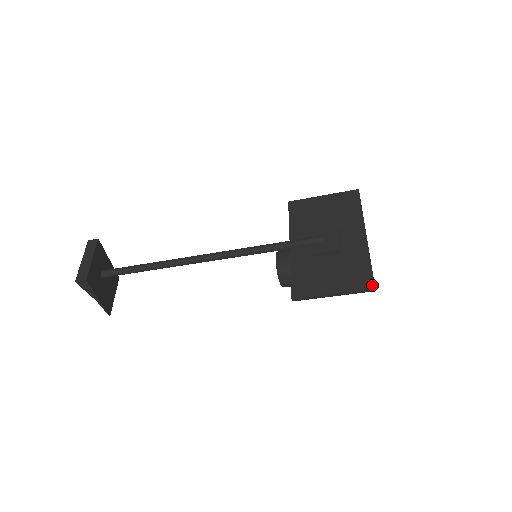
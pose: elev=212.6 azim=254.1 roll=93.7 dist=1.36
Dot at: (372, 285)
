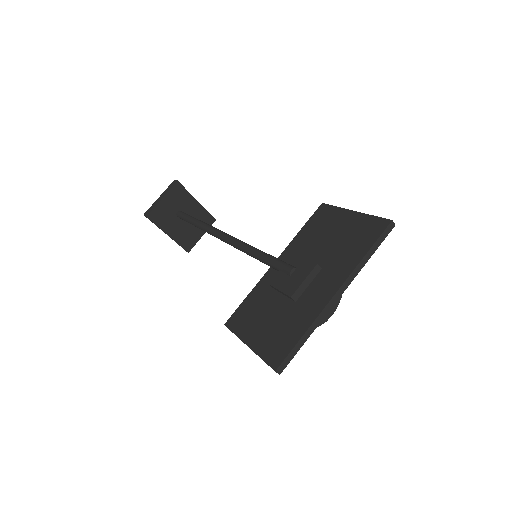
Dot at: (276, 365)
